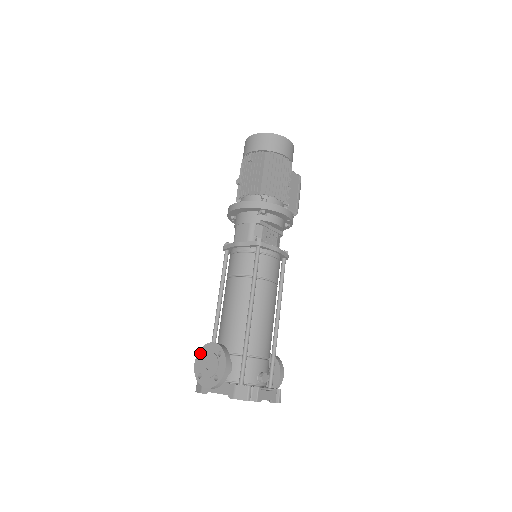
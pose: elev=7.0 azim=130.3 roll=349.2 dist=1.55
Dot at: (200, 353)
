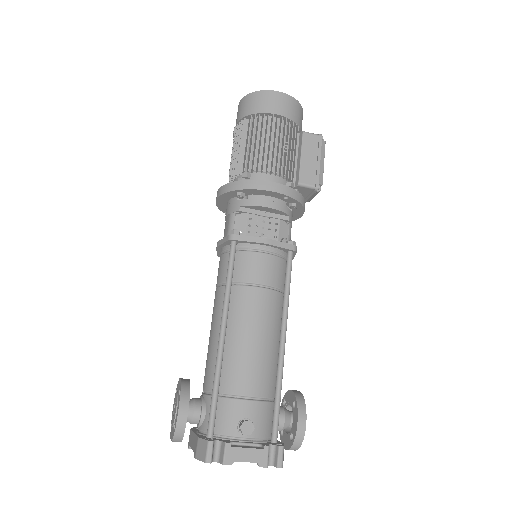
Dot at: (175, 393)
